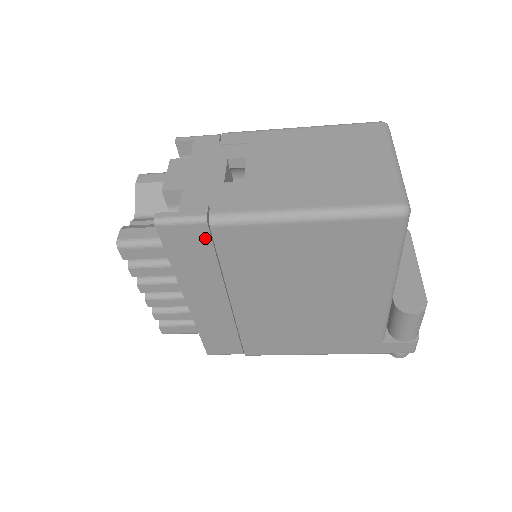
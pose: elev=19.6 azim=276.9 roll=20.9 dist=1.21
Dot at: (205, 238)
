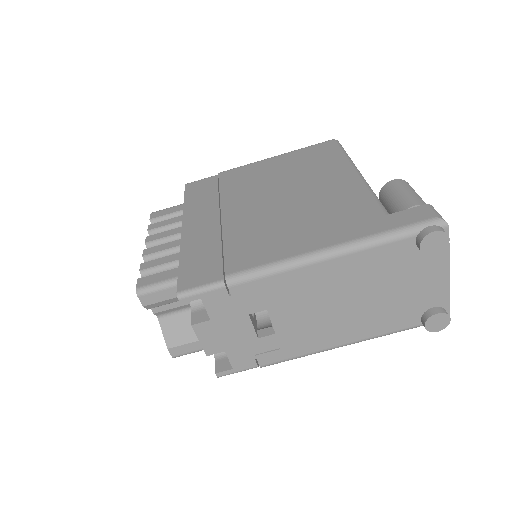
Dot at: (214, 182)
